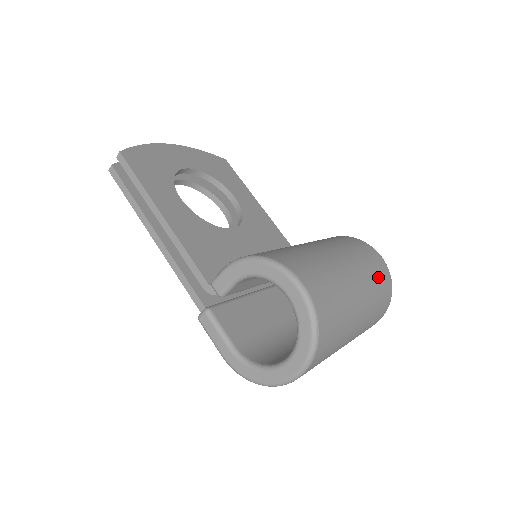
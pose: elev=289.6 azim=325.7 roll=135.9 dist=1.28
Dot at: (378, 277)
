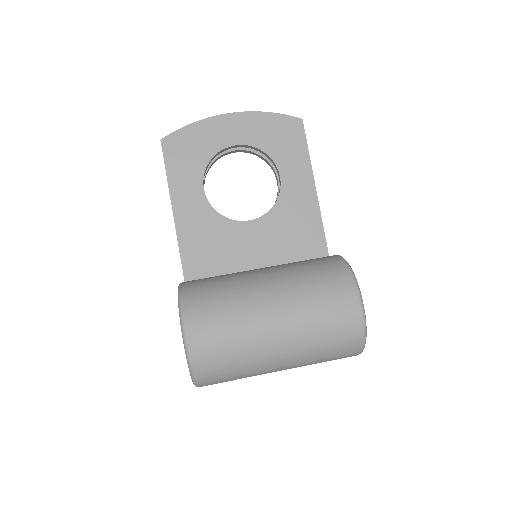
Dot at: (330, 333)
